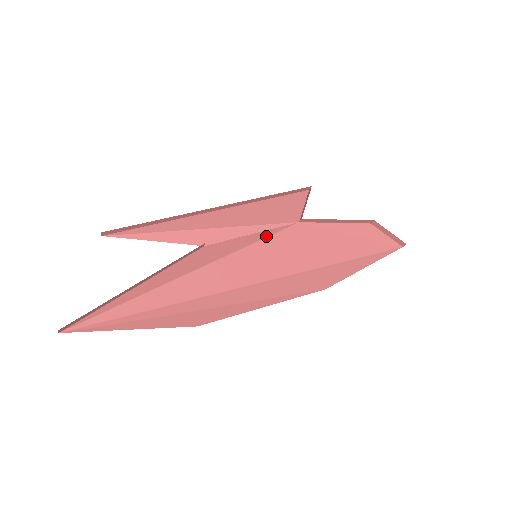
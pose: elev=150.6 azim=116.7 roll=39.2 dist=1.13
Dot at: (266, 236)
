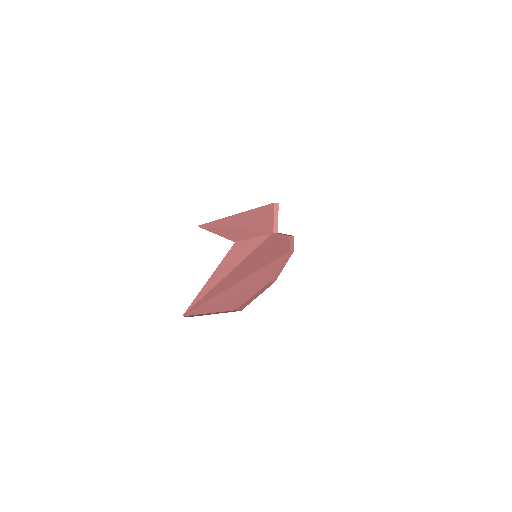
Dot at: (262, 242)
